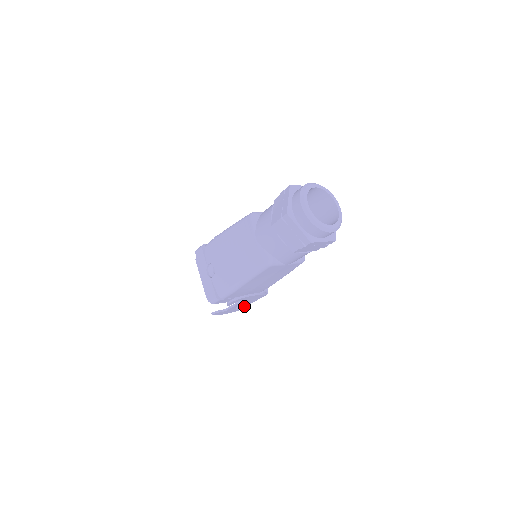
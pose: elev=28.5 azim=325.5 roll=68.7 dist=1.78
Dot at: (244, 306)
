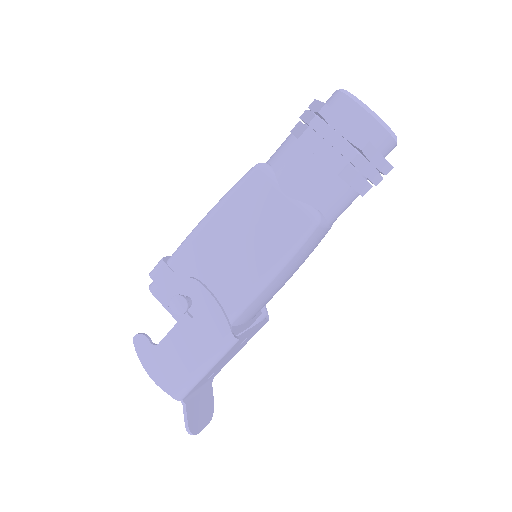
Dot at: (185, 299)
